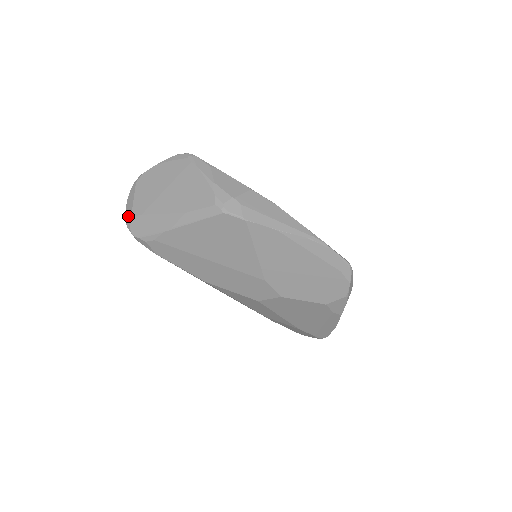
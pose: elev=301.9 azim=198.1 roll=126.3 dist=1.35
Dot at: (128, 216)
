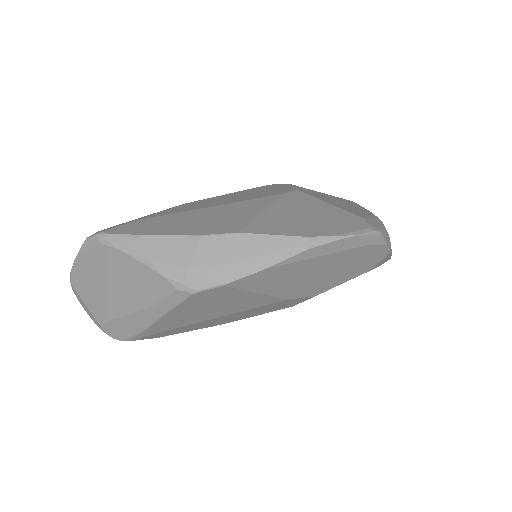
Dot at: (96, 324)
